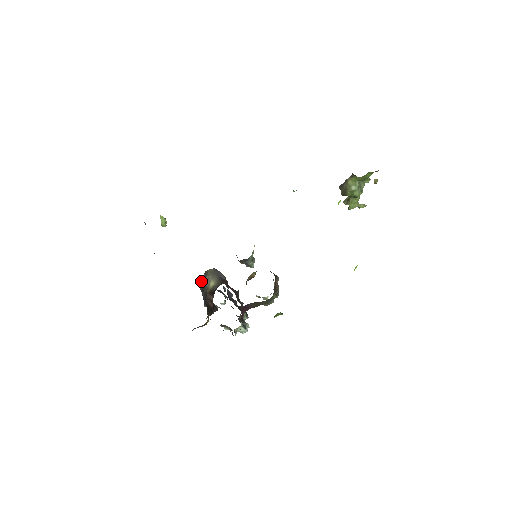
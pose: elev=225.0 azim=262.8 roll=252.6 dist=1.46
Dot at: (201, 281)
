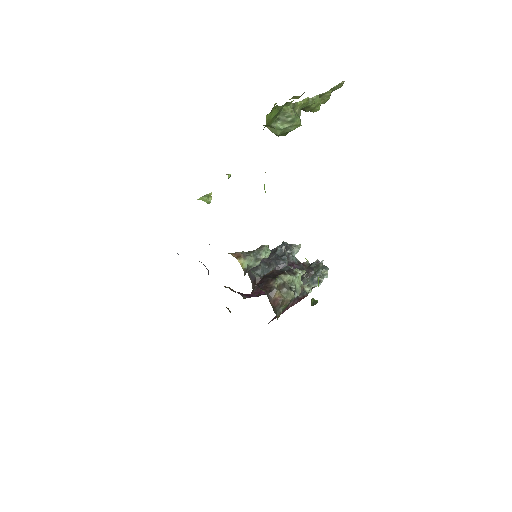
Dot at: occluded
